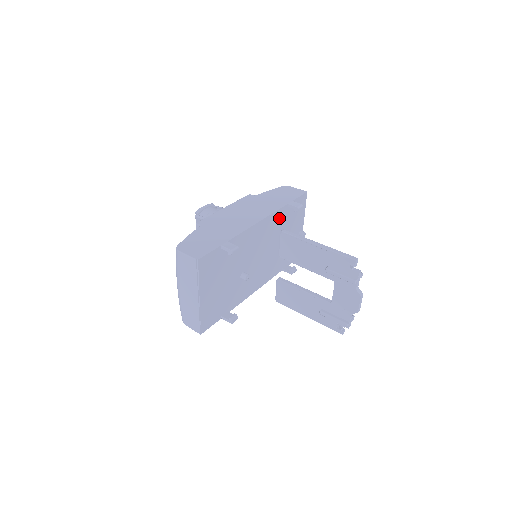
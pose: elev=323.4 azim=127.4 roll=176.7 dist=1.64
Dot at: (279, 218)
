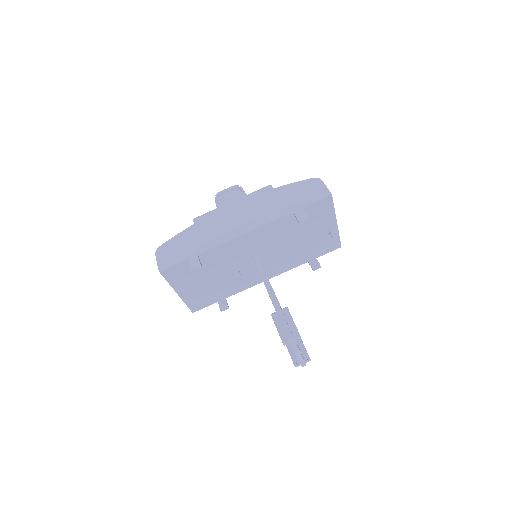
Dot at: (282, 225)
